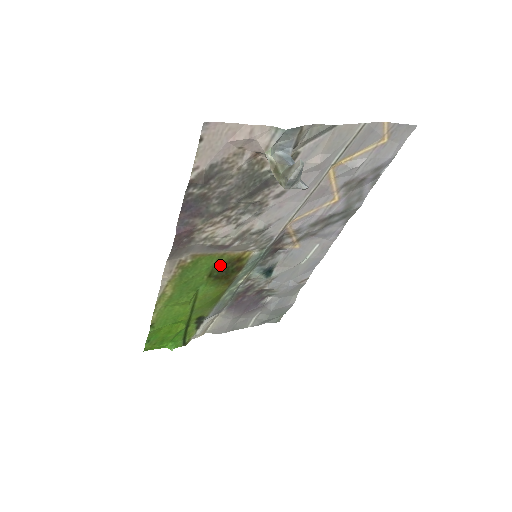
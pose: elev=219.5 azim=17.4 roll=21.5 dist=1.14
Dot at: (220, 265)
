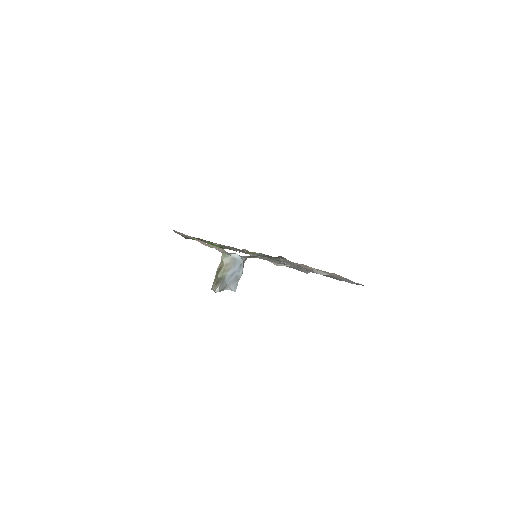
Dot at: occluded
